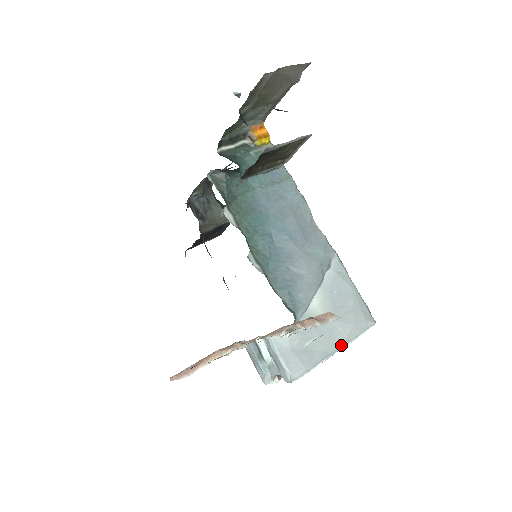
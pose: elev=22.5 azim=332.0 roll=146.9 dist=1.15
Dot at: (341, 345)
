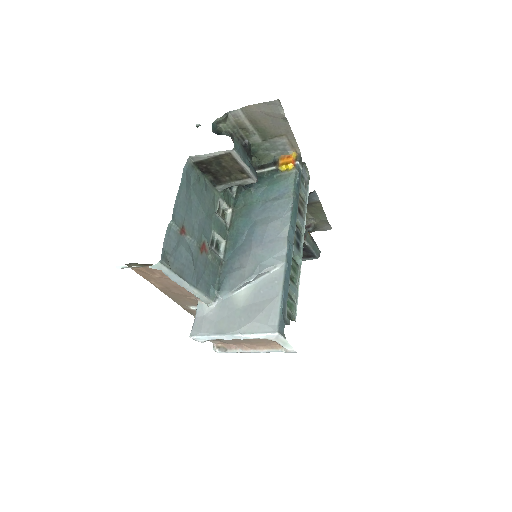
Dot at: (235, 332)
